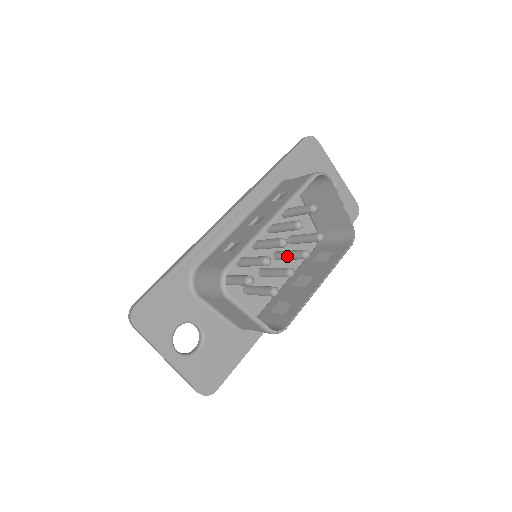
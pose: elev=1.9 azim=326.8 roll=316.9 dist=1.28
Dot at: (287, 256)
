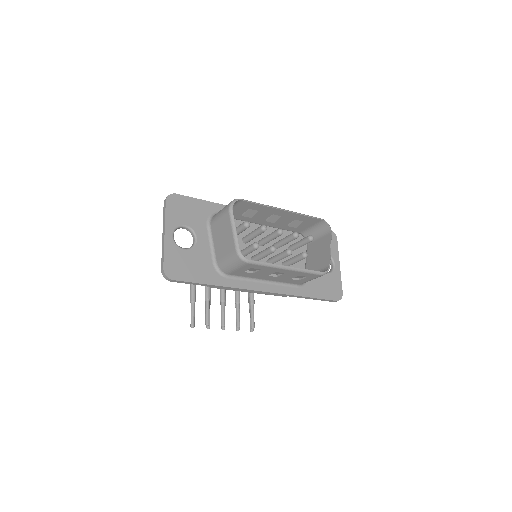
Dot at: (276, 255)
